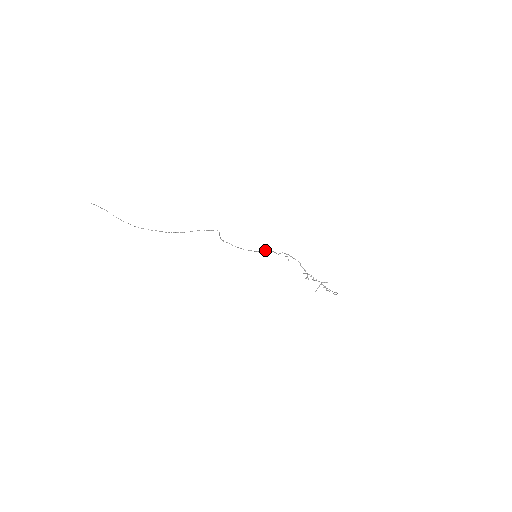
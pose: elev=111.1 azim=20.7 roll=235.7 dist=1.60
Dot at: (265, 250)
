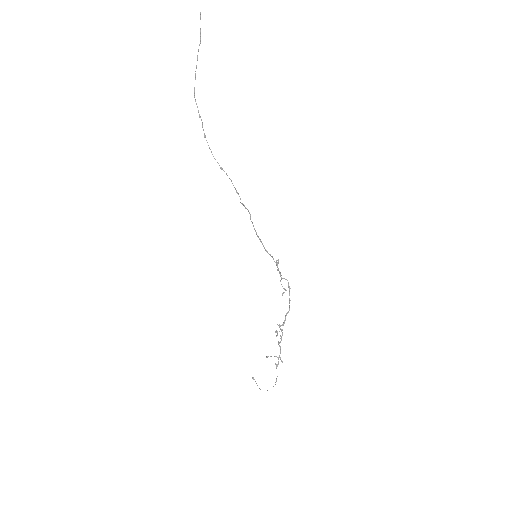
Dot at: occluded
